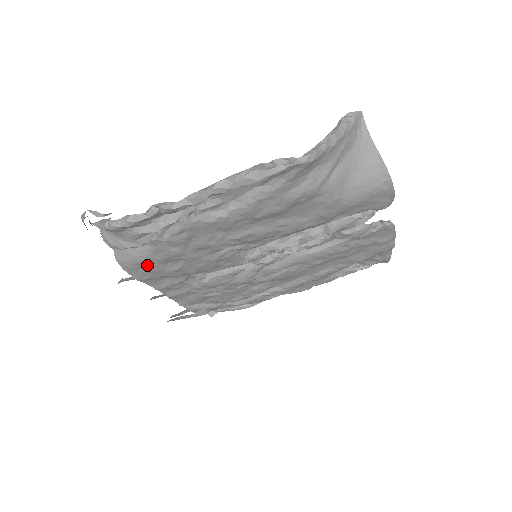
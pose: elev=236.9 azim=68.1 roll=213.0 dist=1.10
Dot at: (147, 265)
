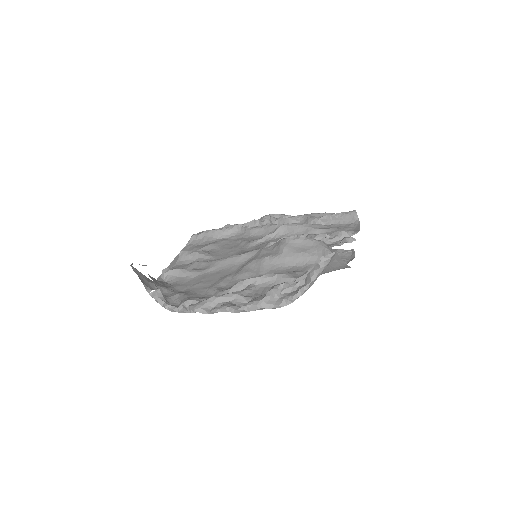
Dot at: (186, 290)
